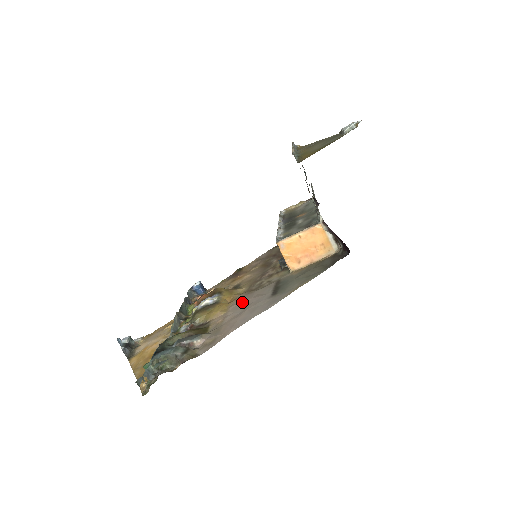
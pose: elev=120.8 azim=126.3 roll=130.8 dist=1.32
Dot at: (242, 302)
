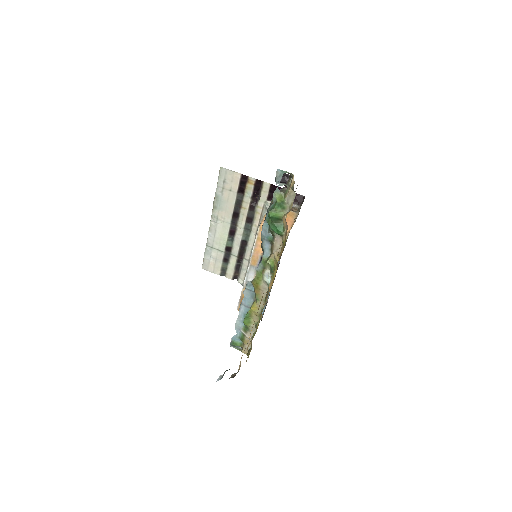
Dot at: occluded
